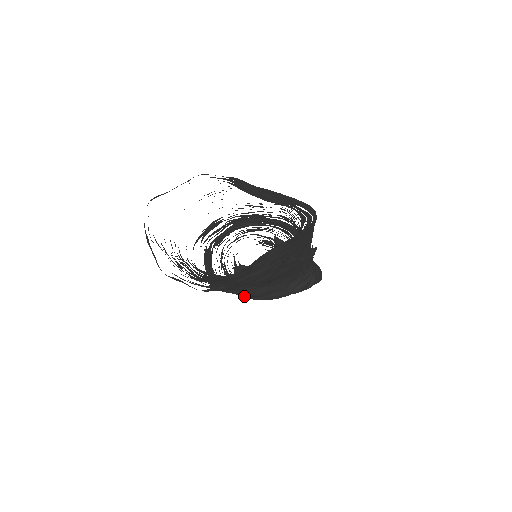
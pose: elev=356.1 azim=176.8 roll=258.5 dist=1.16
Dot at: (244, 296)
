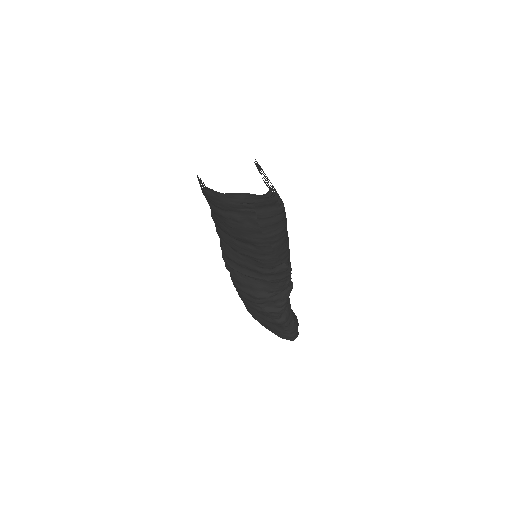
Dot at: (234, 281)
